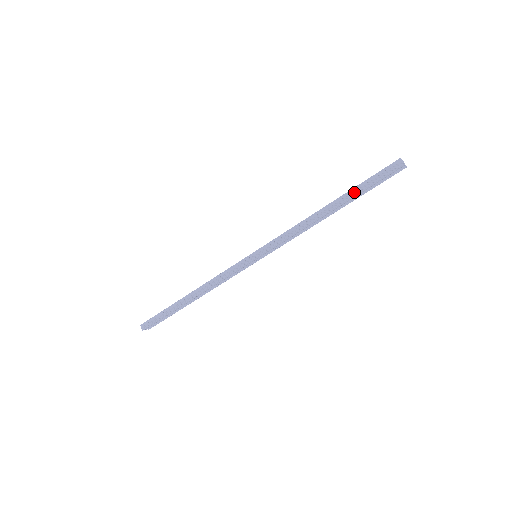
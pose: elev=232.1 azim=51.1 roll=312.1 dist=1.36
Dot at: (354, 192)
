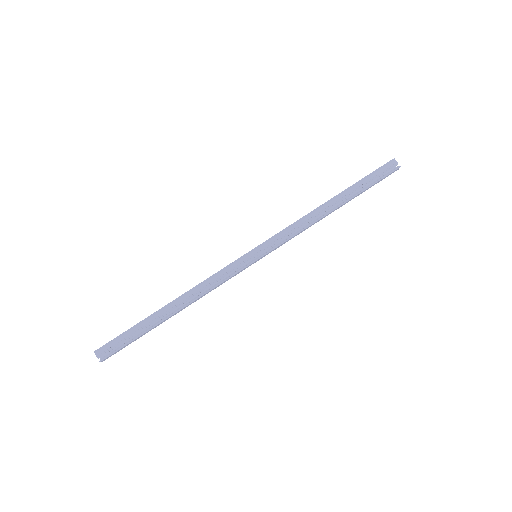
Dot at: (353, 185)
